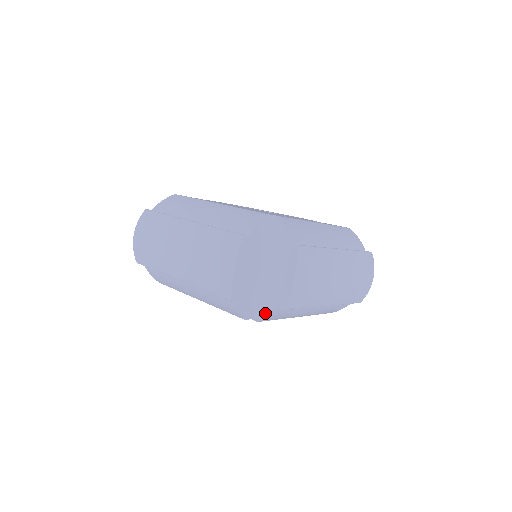
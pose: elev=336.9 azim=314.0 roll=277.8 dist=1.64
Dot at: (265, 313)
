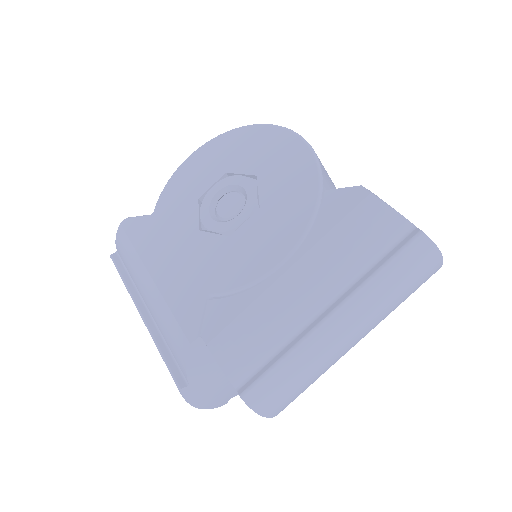
Dot at: occluded
